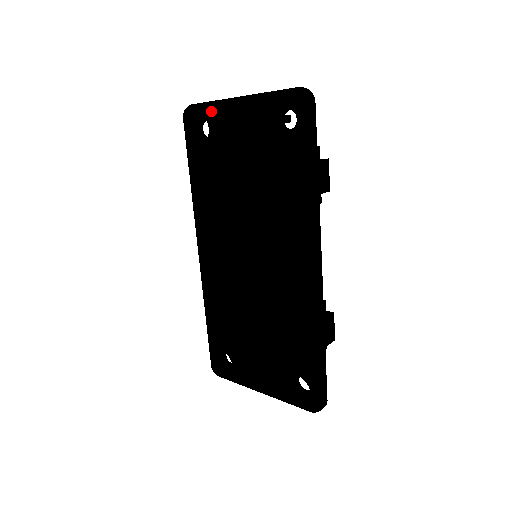
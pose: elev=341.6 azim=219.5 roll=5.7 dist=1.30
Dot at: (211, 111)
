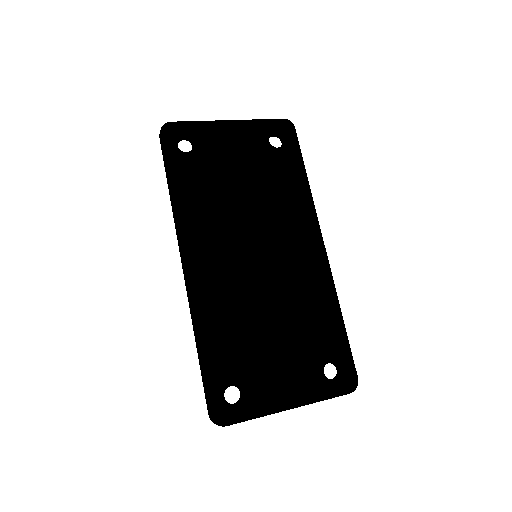
Dot at: (205, 126)
